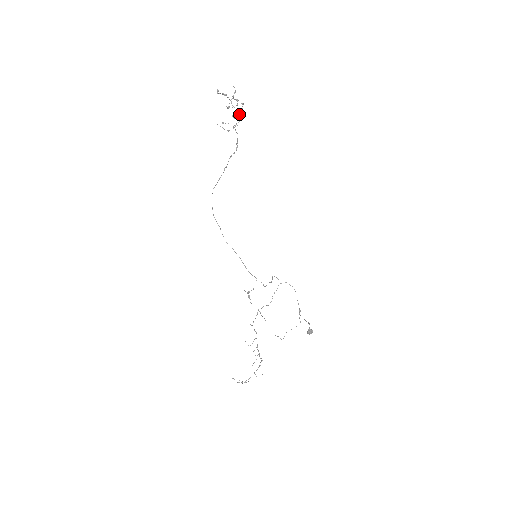
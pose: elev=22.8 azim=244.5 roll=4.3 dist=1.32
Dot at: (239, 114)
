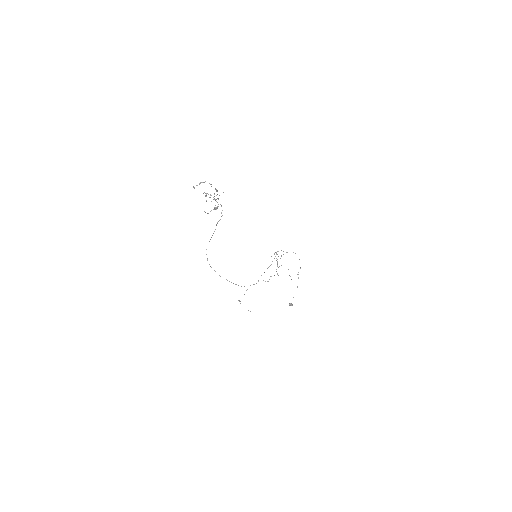
Dot at: occluded
